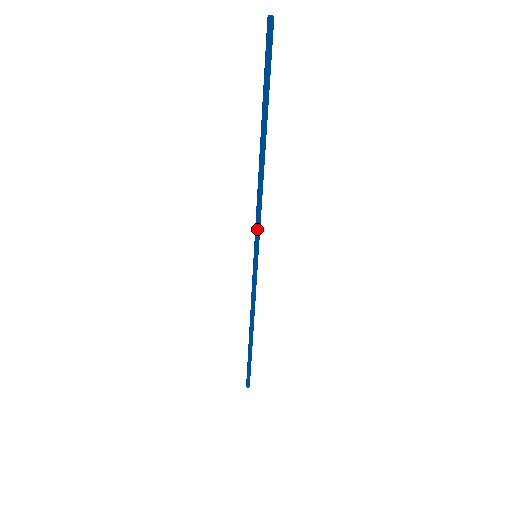
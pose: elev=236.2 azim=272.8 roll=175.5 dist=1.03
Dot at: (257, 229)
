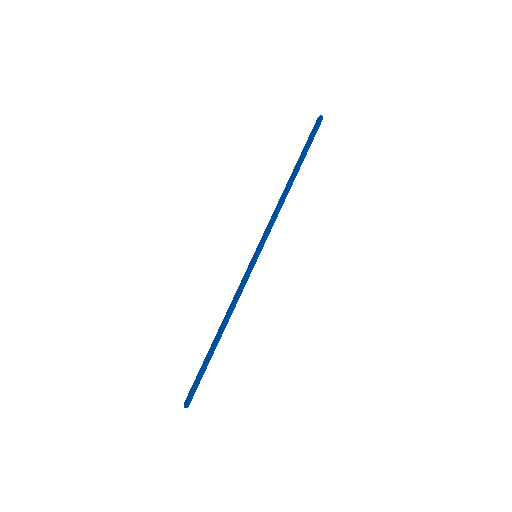
Dot at: (269, 231)
